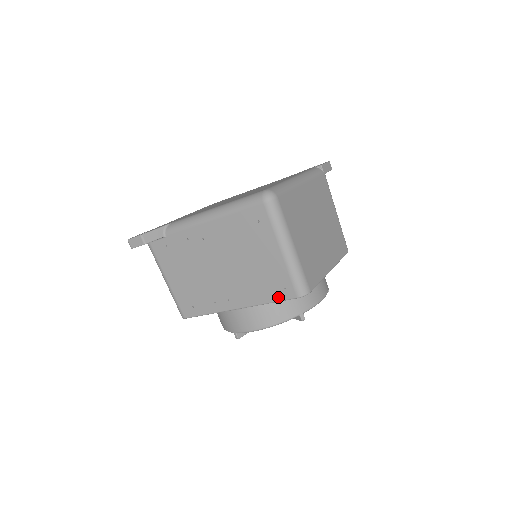
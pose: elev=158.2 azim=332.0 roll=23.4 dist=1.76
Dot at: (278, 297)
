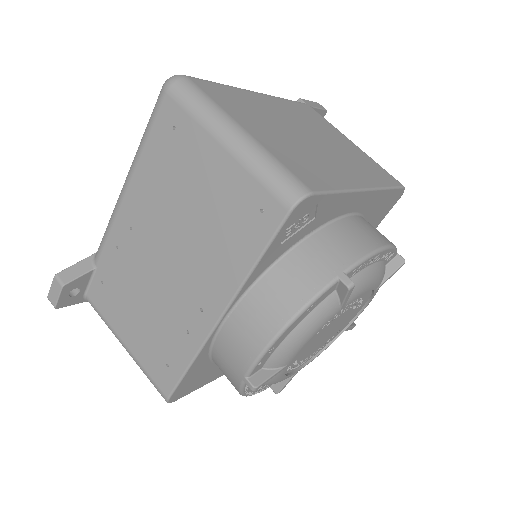
Dot at: (261, 238)
